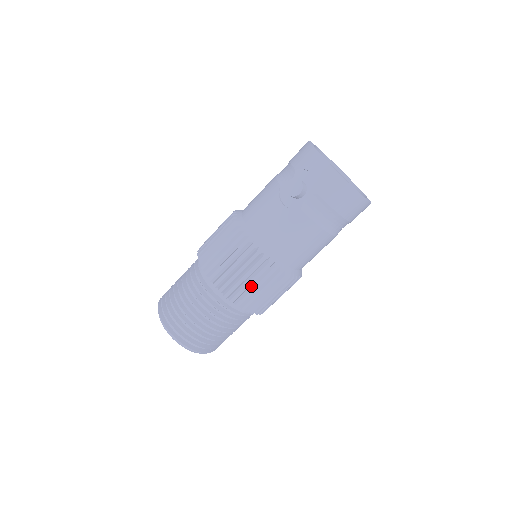
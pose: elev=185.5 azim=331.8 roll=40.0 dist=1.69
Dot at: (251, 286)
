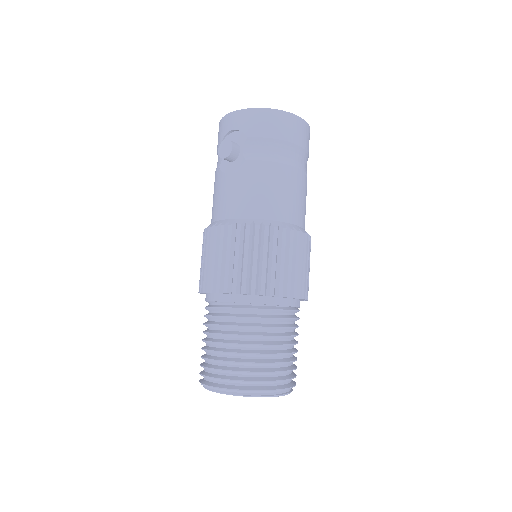
Dot at: (259, 263)
